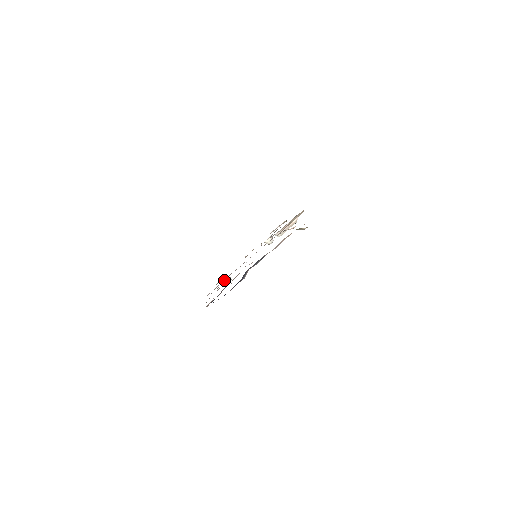
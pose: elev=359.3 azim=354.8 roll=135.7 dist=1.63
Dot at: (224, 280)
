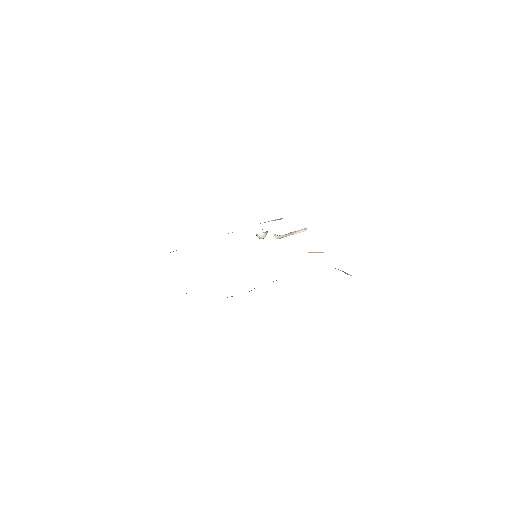
Dot at: occluded
